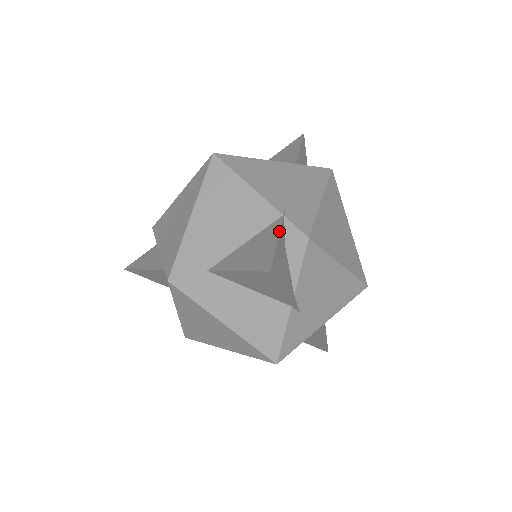
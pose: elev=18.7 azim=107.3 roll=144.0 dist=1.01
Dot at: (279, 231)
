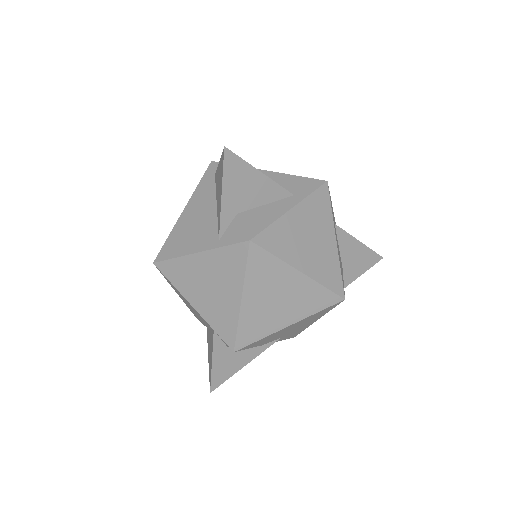
Dot at: (212, 351)
